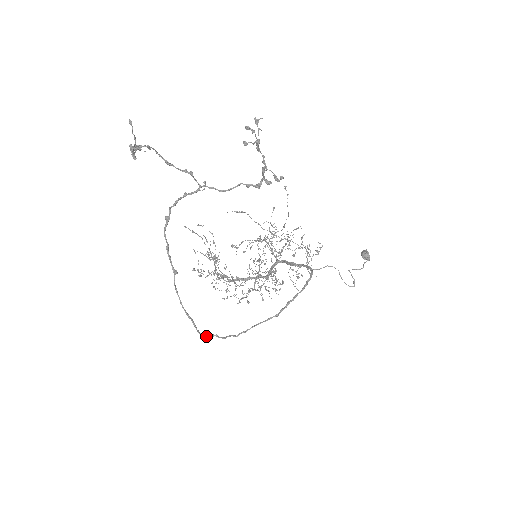
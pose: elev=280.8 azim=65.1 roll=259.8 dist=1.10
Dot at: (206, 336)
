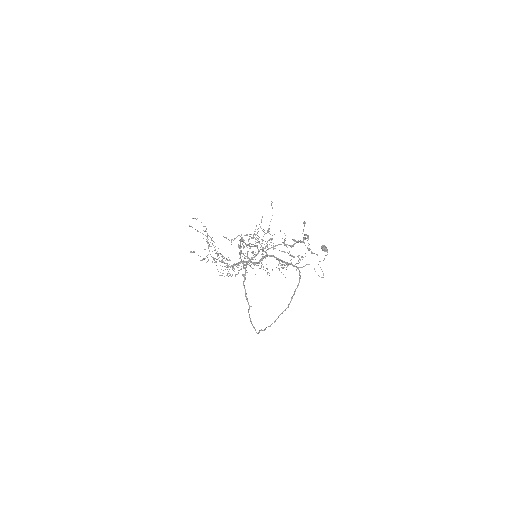
Dot at: (258, 333)
